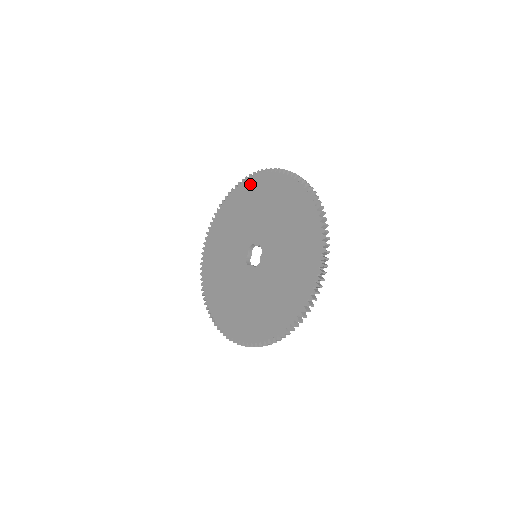
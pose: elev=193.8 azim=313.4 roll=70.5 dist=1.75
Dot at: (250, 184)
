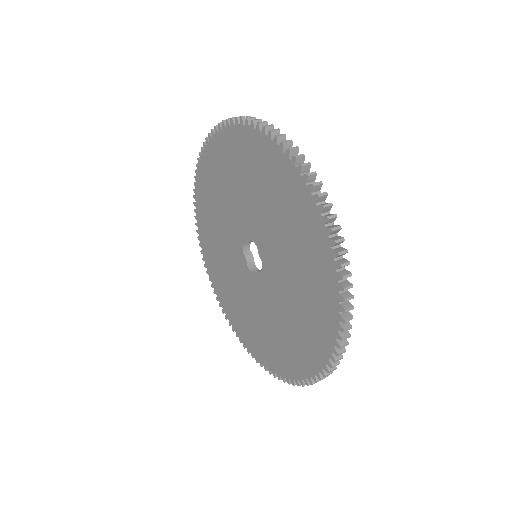
Dot at: (203, 170)
